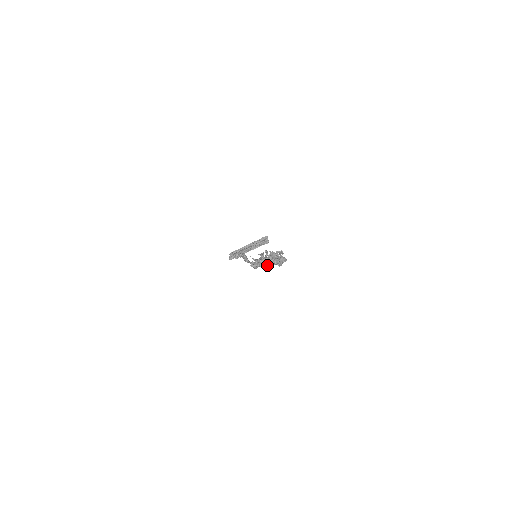
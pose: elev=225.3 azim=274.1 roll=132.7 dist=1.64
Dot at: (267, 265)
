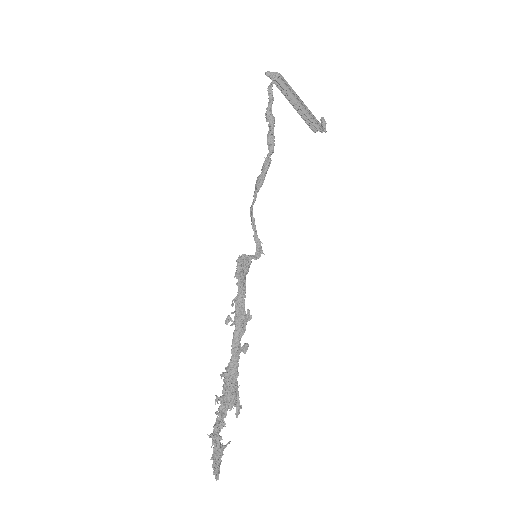
Dot at: (224, 382)
